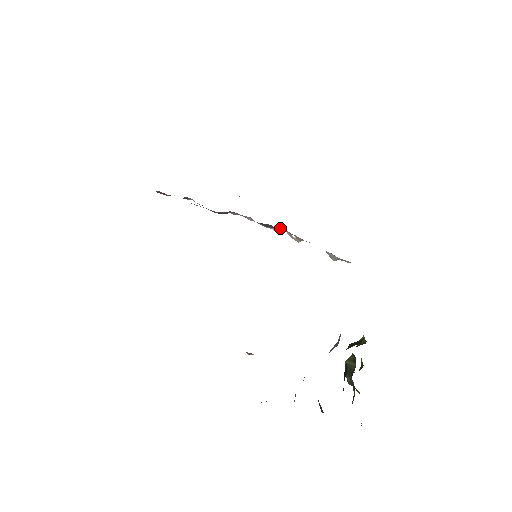
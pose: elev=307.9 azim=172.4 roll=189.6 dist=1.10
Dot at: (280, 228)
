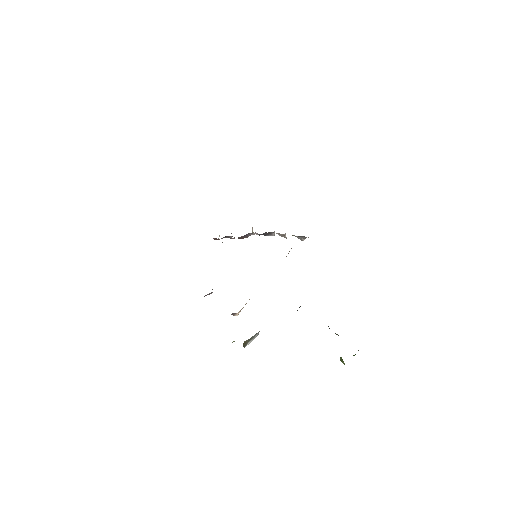
Dot at: (272, 232)
